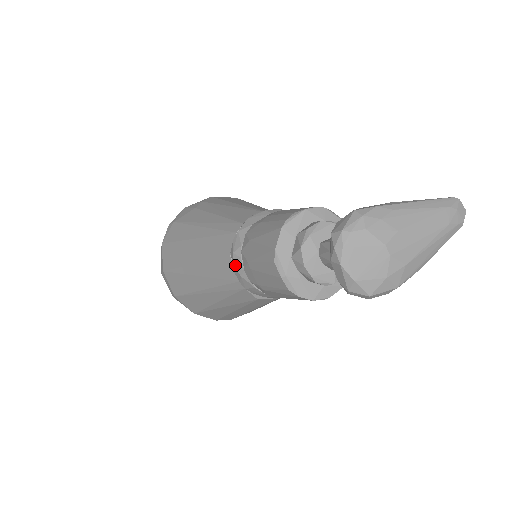
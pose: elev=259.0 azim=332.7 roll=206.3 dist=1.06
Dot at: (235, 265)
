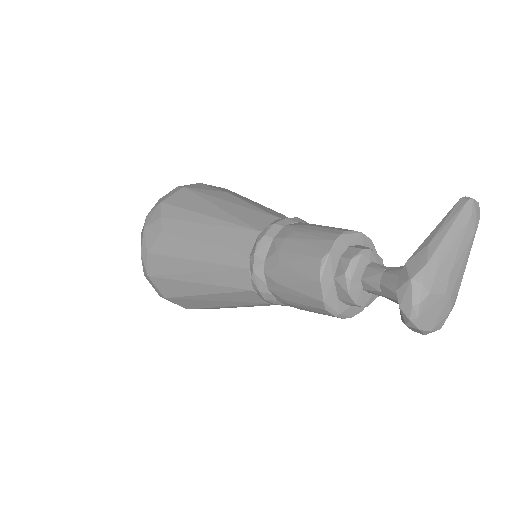
Dot at: (266, 299)
